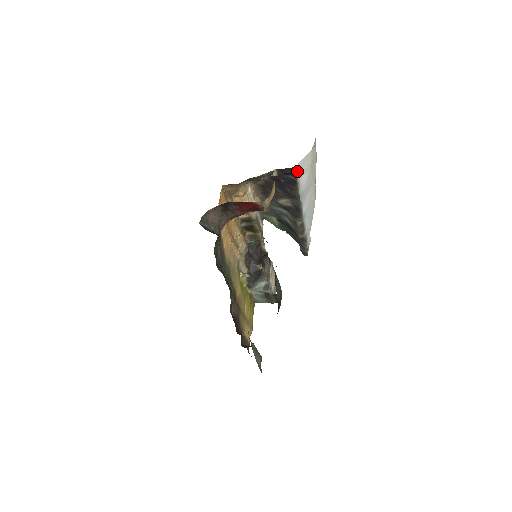
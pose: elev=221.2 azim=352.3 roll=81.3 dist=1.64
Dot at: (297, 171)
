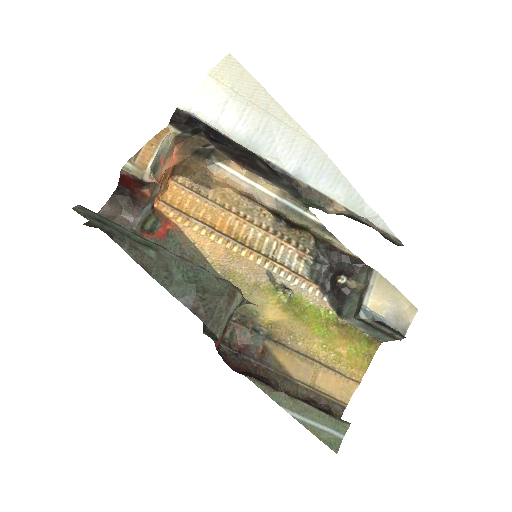
Dot at: (191, 112)
